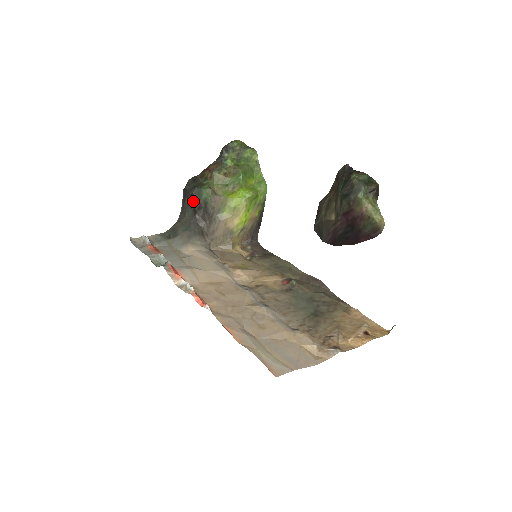
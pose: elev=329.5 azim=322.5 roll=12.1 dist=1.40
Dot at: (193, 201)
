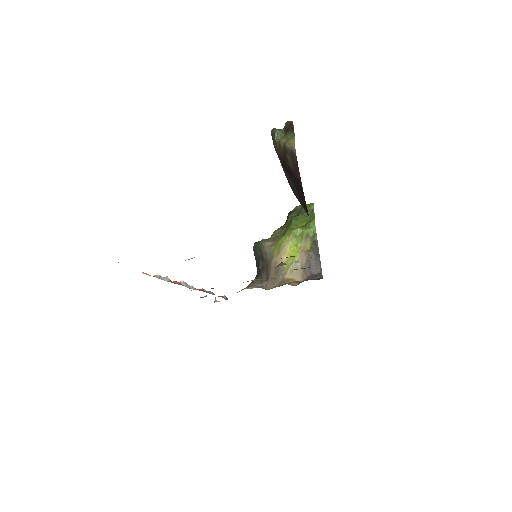
Dot at: (255, 256)
